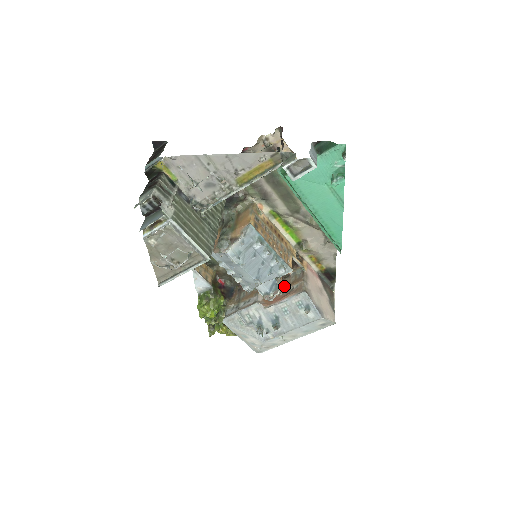
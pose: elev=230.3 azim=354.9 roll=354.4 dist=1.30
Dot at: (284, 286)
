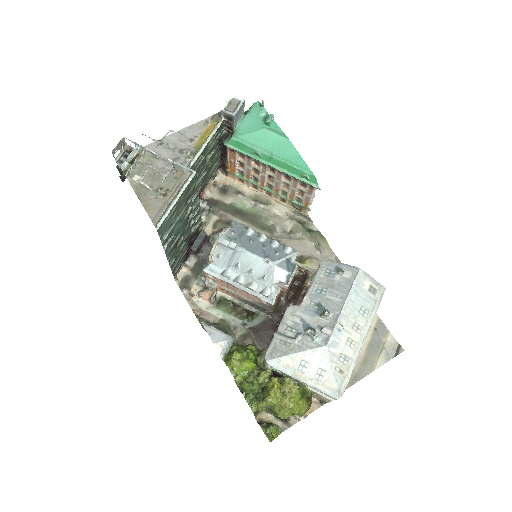
Dot at: occluded
